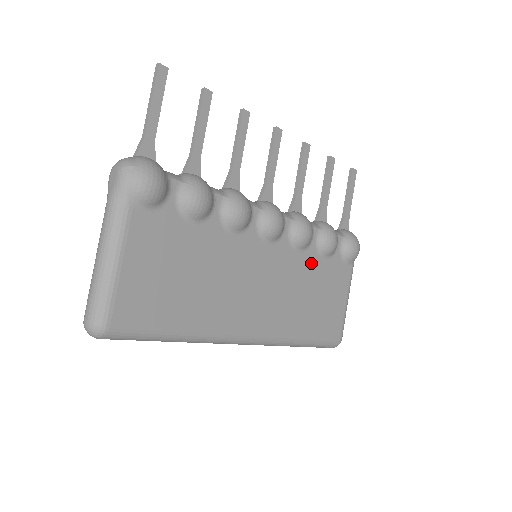
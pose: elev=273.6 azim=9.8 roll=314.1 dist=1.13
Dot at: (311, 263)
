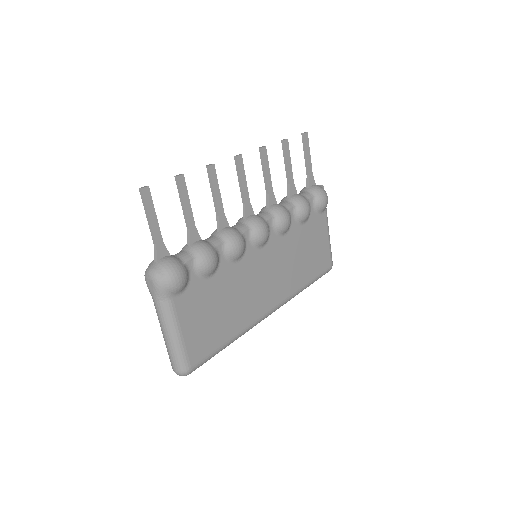
Dot at: (296, 235)
